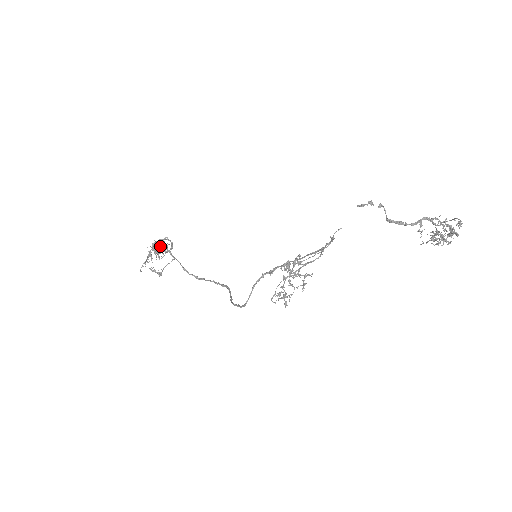
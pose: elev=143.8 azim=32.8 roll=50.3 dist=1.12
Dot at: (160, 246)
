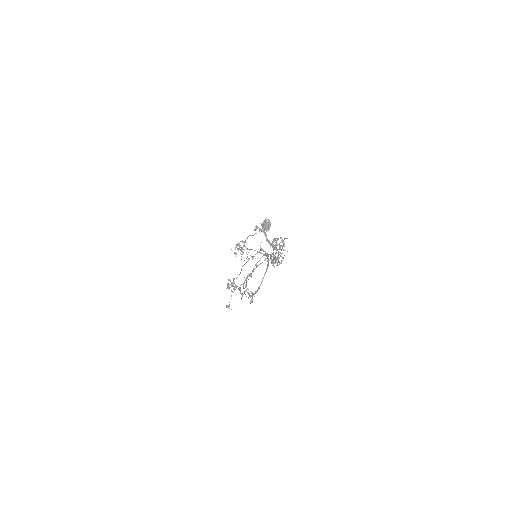
Dot at: (265, 226)
